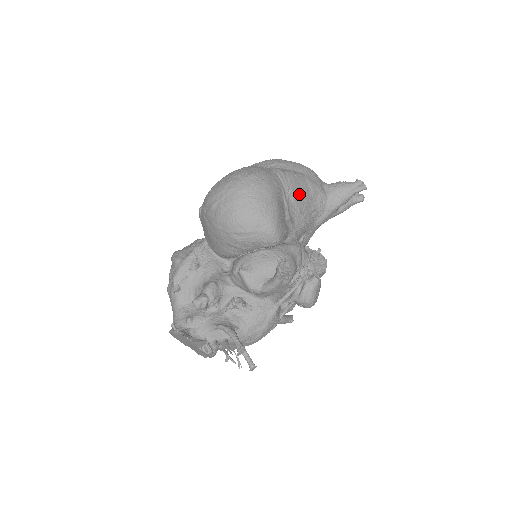
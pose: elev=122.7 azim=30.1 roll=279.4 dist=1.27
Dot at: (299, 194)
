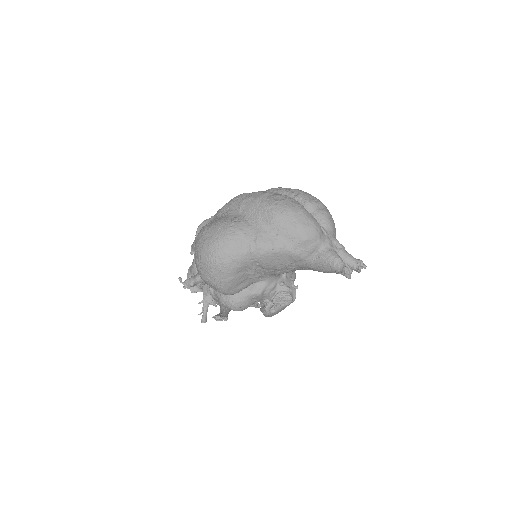
Dot at: (271, 263)
